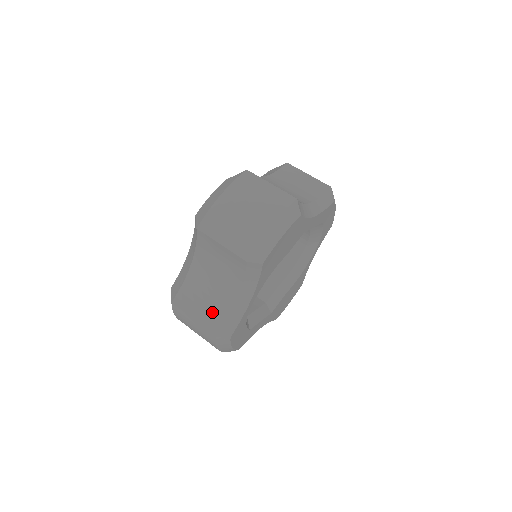
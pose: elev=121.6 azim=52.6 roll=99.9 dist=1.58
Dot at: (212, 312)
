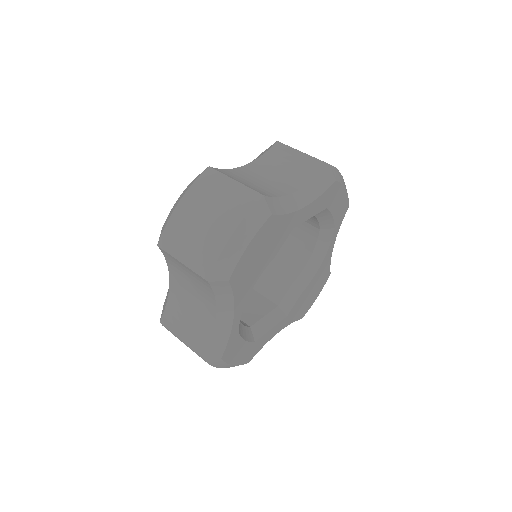
Dot at: (197, 332)
